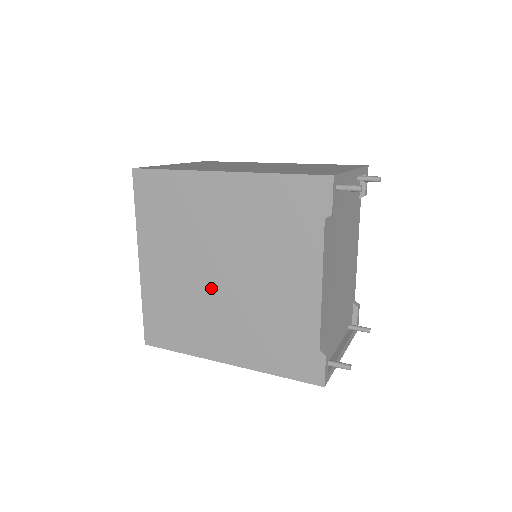
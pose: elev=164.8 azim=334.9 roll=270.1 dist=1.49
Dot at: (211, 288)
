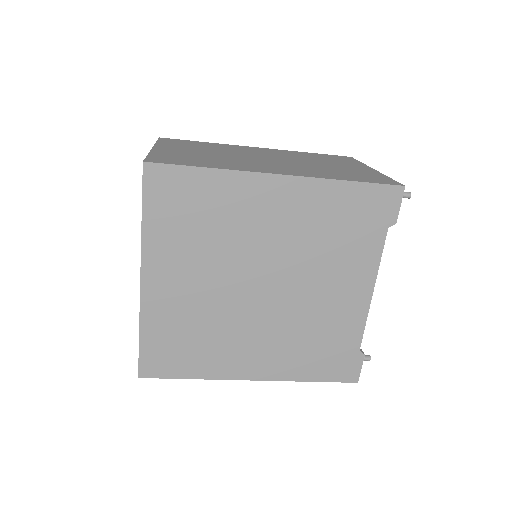
Dot at: (245, 304)
